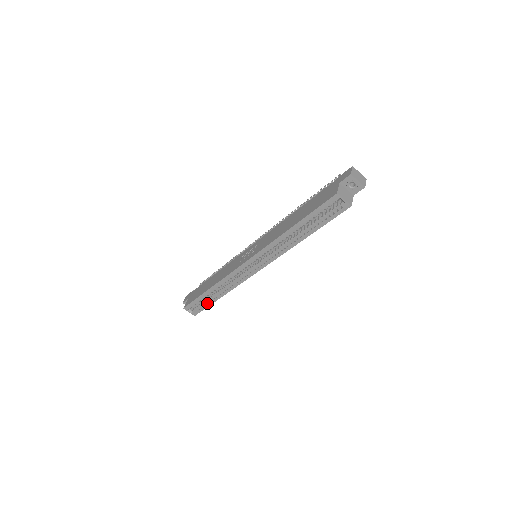
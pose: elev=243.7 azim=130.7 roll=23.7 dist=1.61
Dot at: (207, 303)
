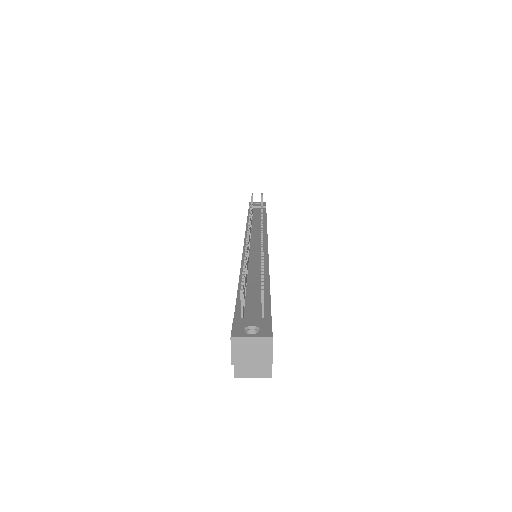
Dot at: occluded
